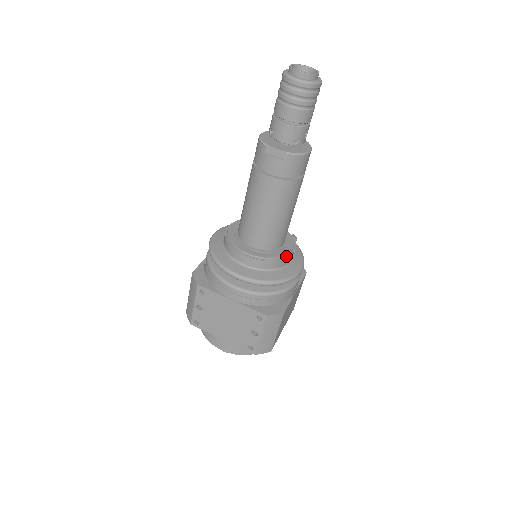
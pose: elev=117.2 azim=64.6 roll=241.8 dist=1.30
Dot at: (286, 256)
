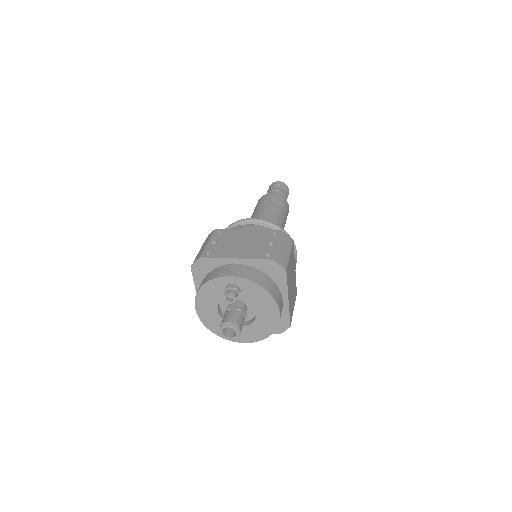
Dot at: occluded
